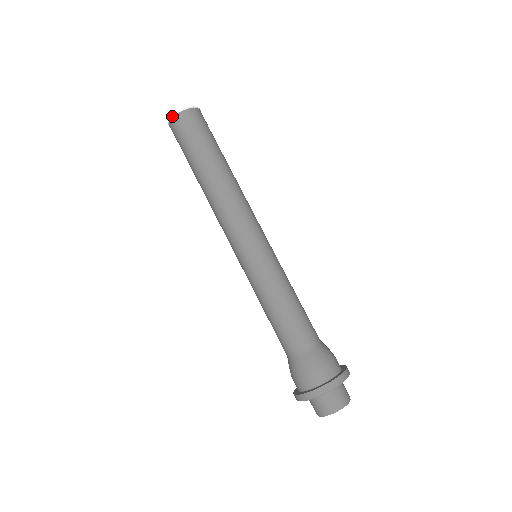
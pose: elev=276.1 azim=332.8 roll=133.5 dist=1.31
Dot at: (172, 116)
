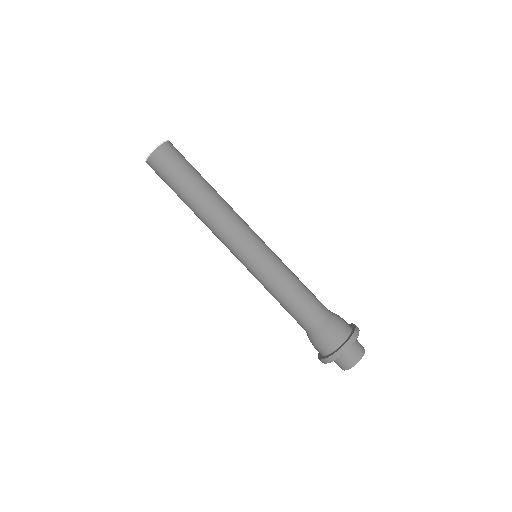
Dot at: occluded
